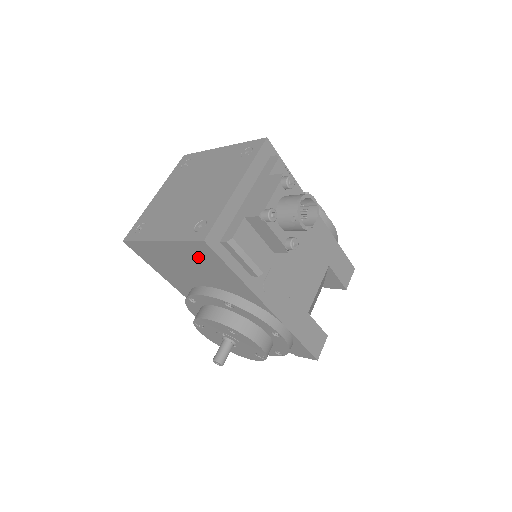
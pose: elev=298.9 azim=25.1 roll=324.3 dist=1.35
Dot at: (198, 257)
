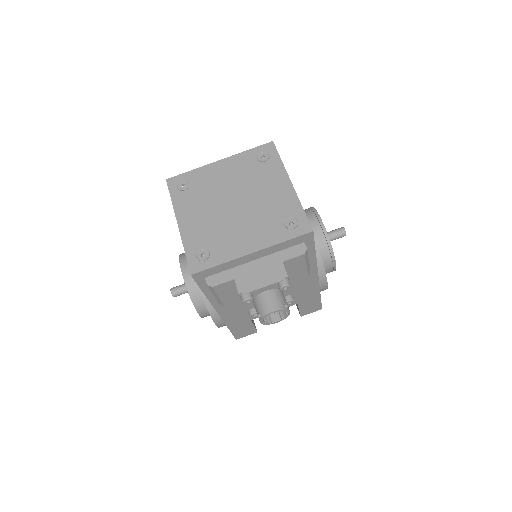
Dot at: occluded
